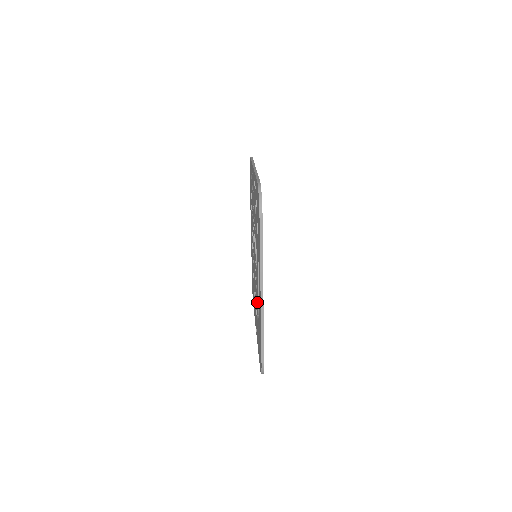
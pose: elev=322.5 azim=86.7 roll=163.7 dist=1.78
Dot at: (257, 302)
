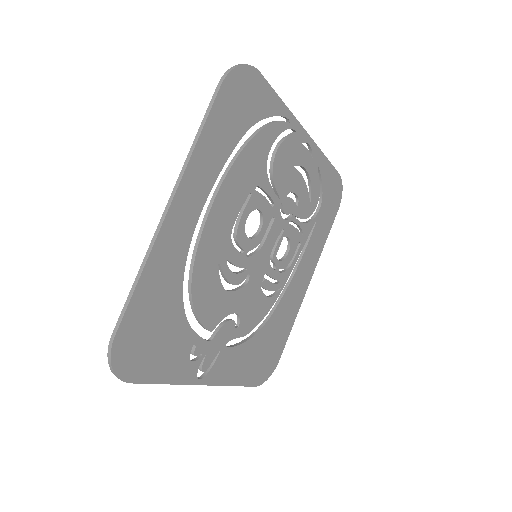
Dot at: (201, 291)
